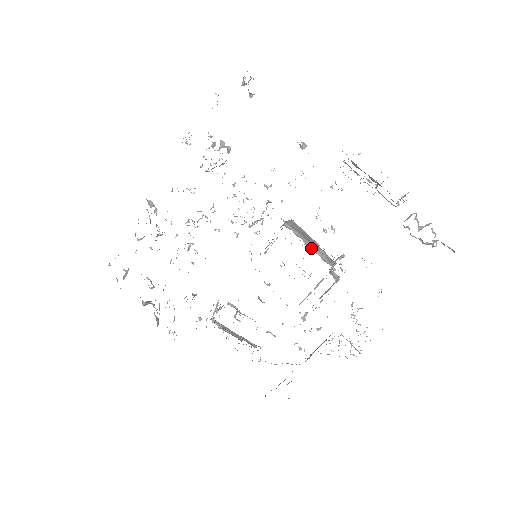
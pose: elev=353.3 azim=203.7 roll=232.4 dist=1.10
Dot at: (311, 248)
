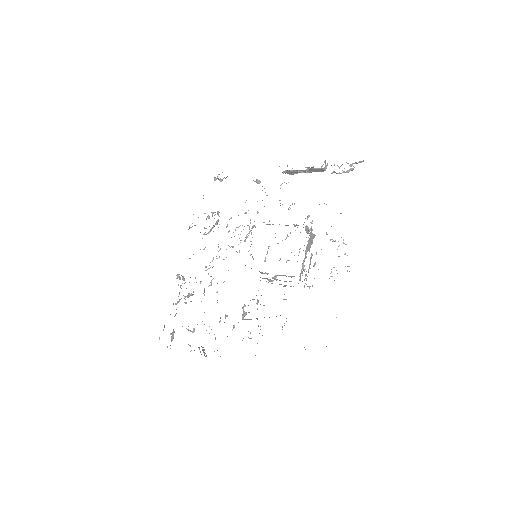
Dot at: (287, 225)
